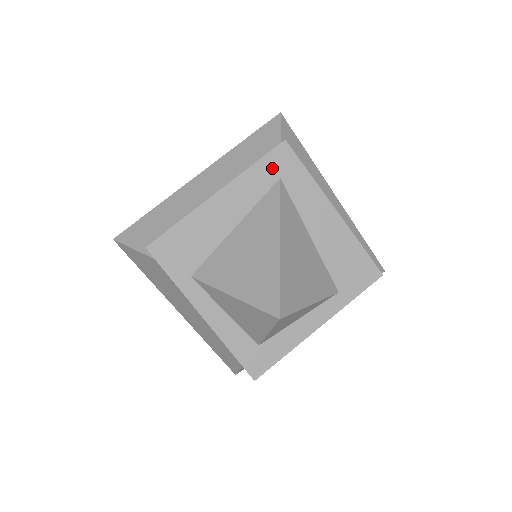
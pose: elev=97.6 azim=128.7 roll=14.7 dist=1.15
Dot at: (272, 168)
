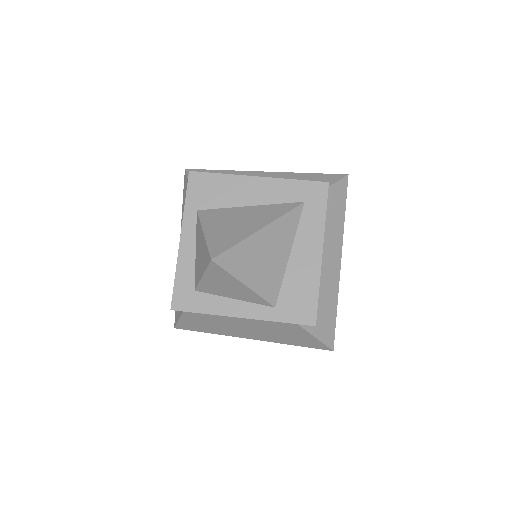
Dot at: (305, 192)
